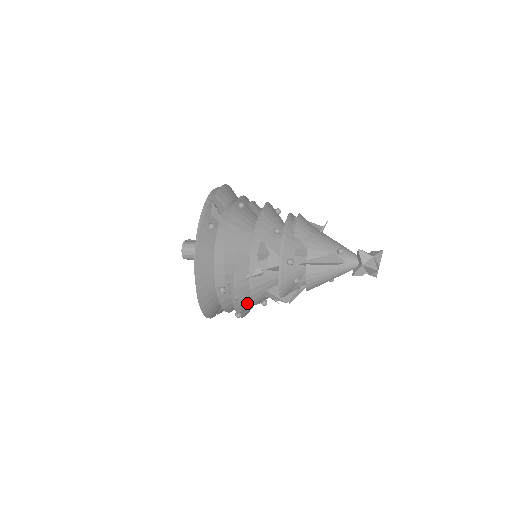
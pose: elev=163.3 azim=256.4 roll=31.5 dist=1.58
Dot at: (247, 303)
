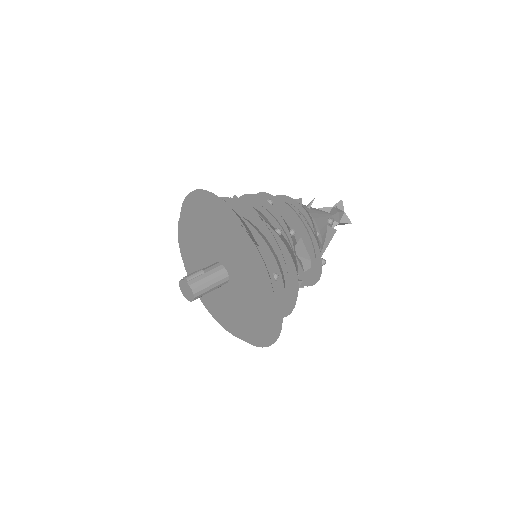
Dot at: occluded
